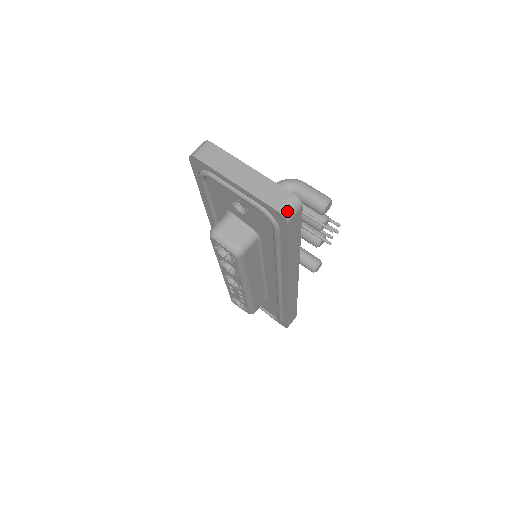
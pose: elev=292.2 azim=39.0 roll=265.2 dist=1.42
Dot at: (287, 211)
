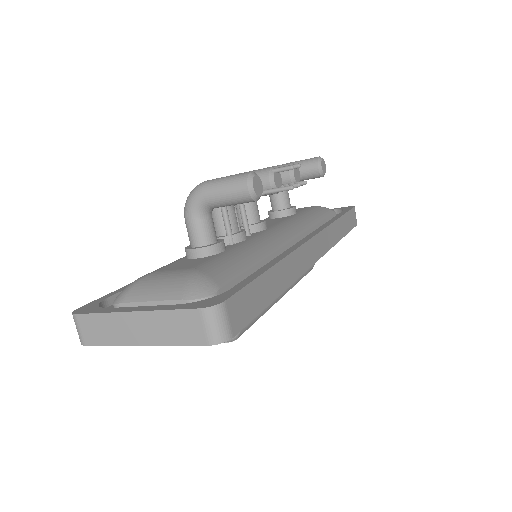
Dot at: (216, 334)
